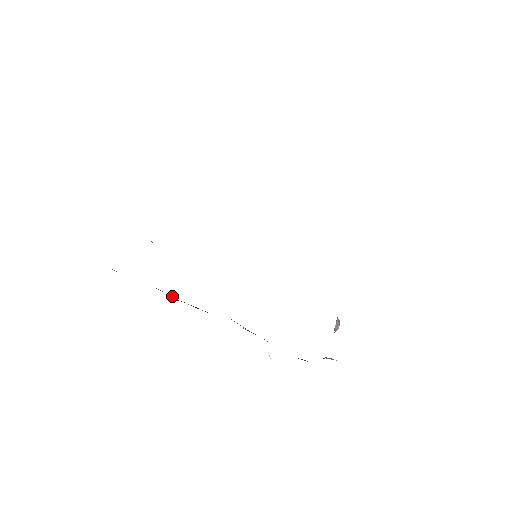
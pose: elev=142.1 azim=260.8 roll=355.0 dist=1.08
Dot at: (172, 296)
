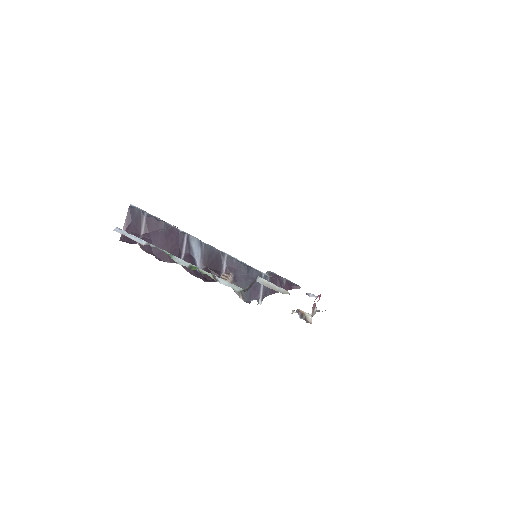
Dot at: occluded
